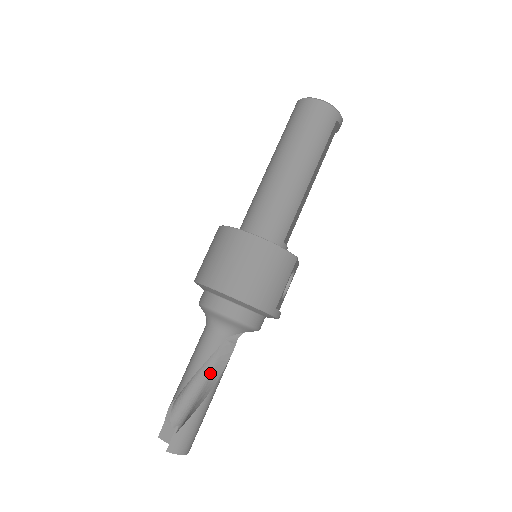
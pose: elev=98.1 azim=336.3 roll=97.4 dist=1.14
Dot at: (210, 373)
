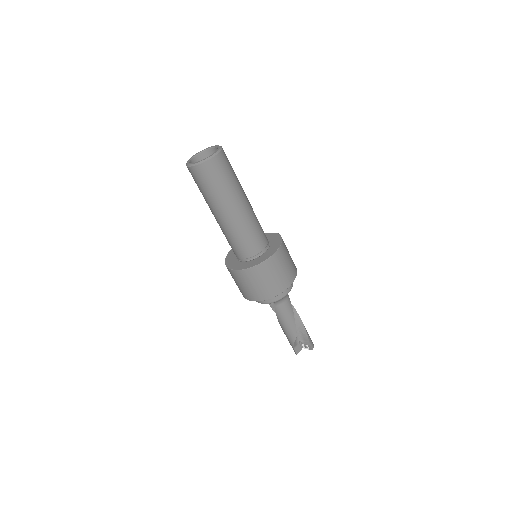
Dot at: occluded
